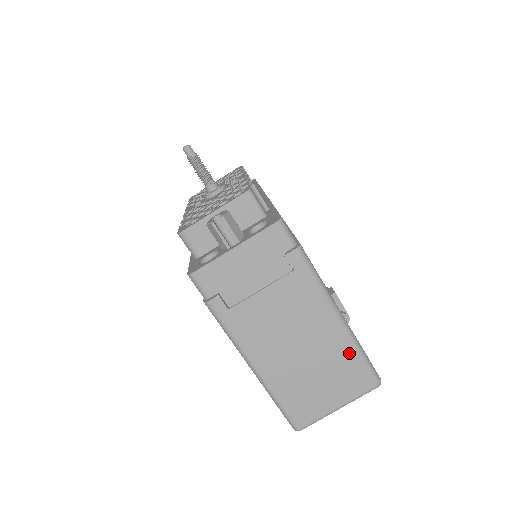
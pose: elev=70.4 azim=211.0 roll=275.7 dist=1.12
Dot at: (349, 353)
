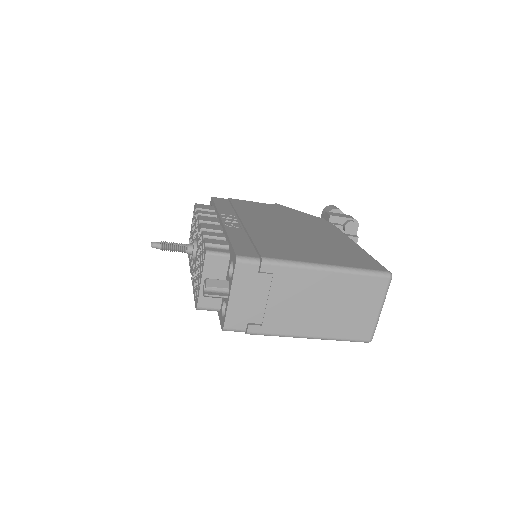
Dot at: (353, 280)
